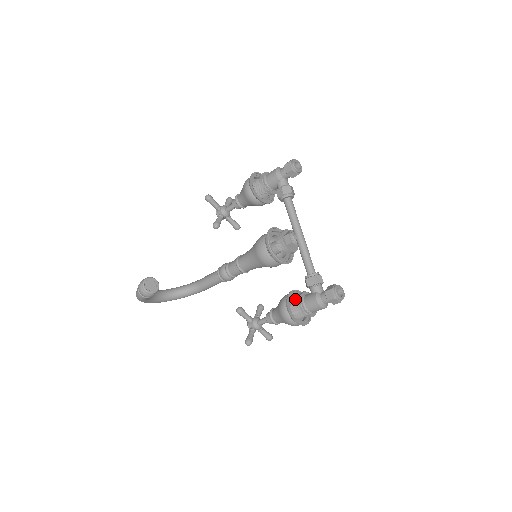
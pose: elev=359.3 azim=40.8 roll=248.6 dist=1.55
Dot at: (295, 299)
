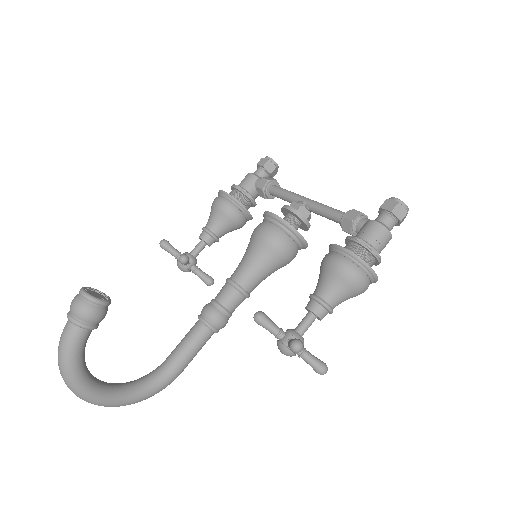
Dot at: occluded
